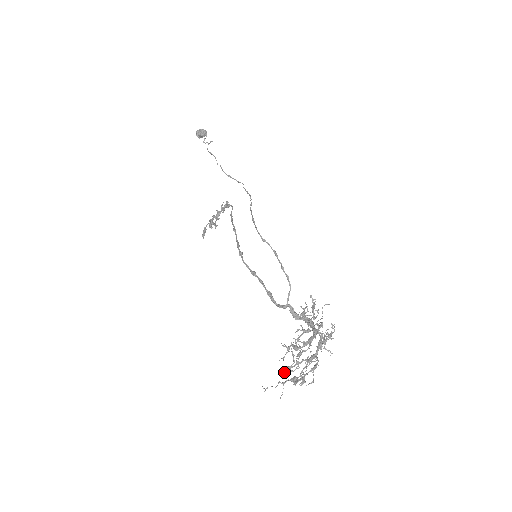
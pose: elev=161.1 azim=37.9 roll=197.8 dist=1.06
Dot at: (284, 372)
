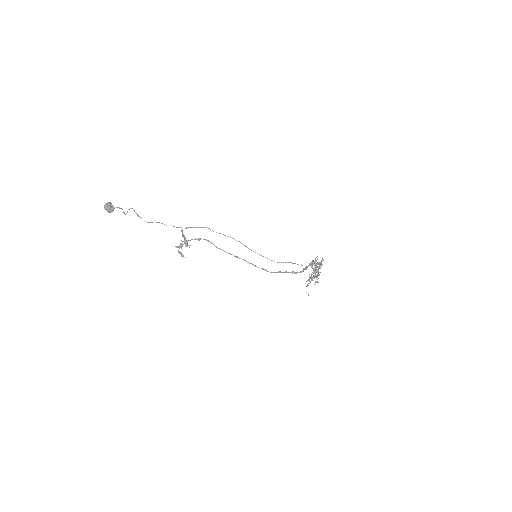
Dot at: (307, 281)
